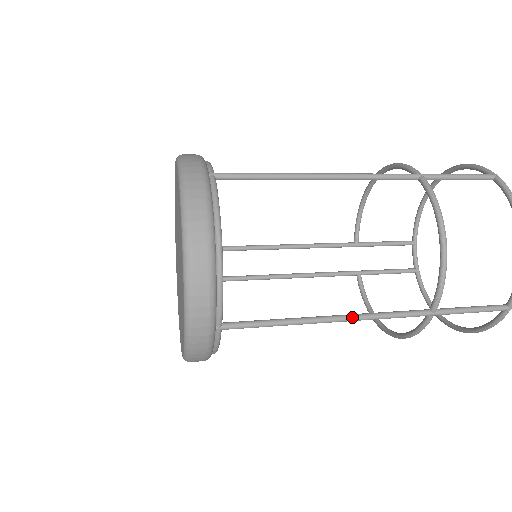
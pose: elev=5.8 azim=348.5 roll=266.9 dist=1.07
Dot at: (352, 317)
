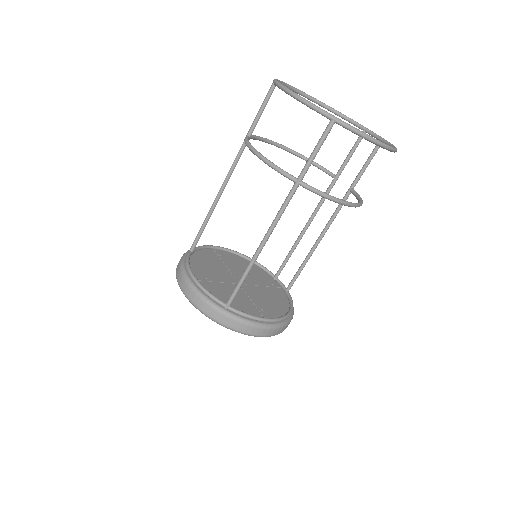
Dot at: (265, 236)
